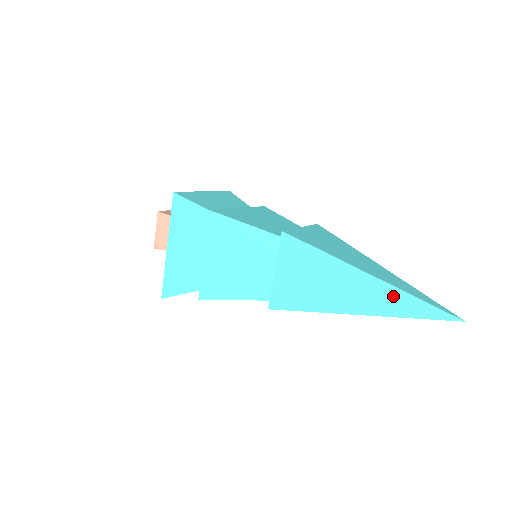
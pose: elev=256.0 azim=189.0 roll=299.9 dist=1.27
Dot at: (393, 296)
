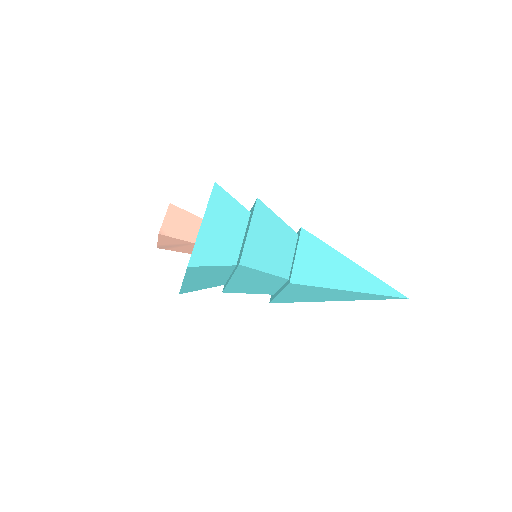
Dot at: (371, 280)
